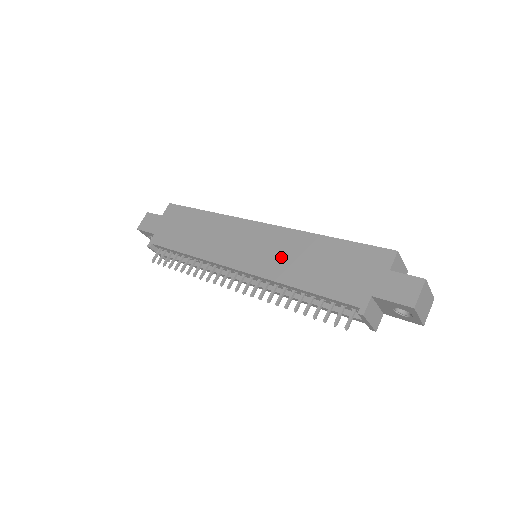
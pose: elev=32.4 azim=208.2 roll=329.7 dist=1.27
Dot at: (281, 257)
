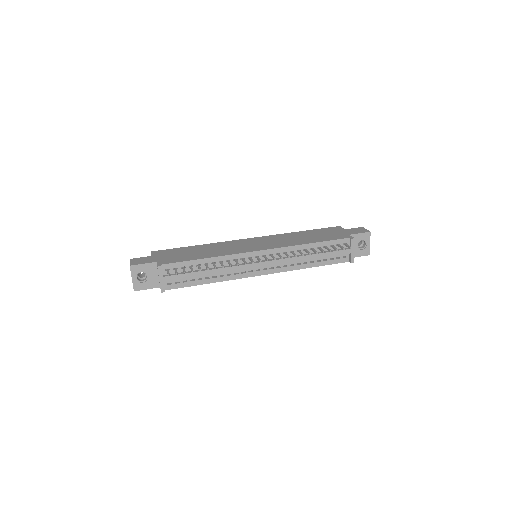
Dot at: (284, 241)
